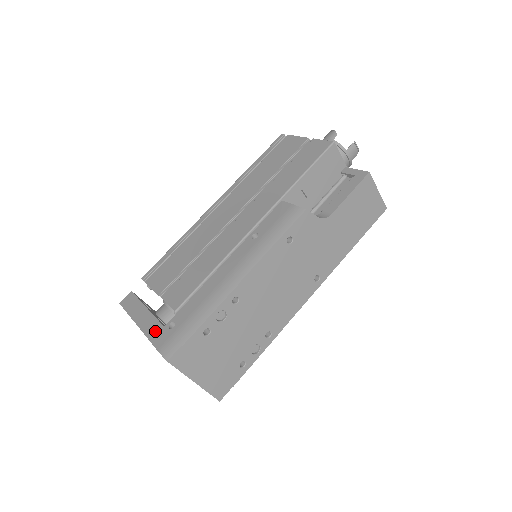
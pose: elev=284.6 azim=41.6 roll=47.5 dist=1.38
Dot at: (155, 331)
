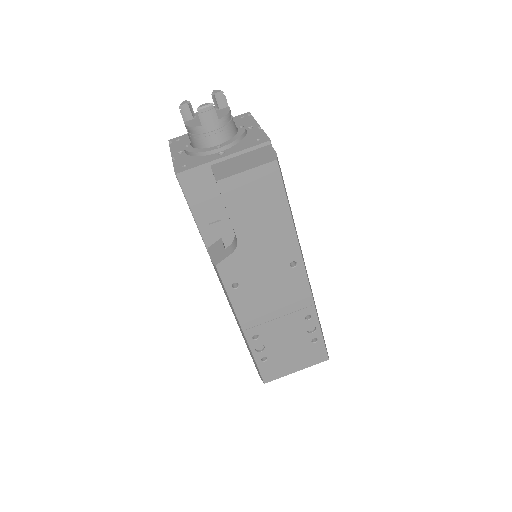
Dot at: occluded
